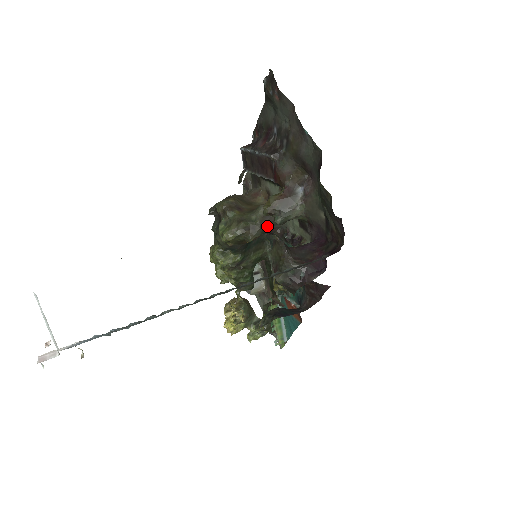
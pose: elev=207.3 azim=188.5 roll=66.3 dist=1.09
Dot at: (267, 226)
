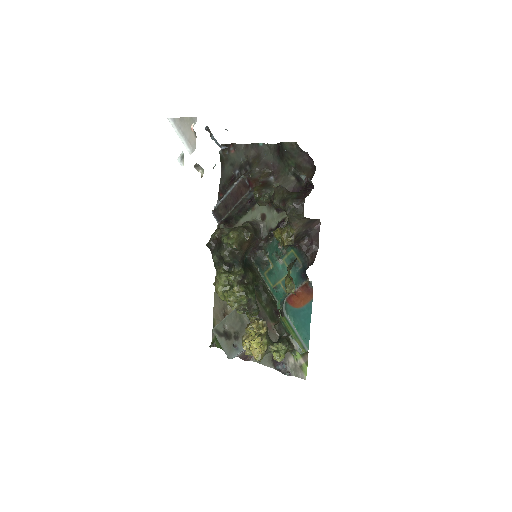
Dot at: (255, 230)
